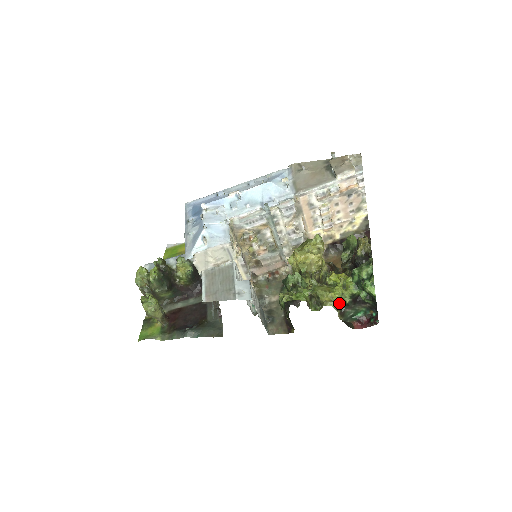
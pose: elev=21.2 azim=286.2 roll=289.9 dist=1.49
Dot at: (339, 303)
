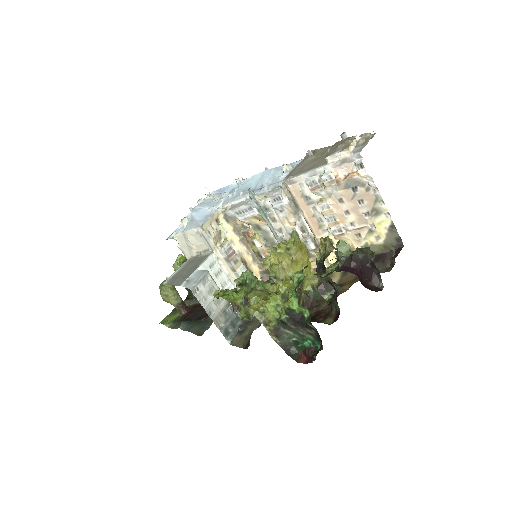
Dot at: (272, 316)
